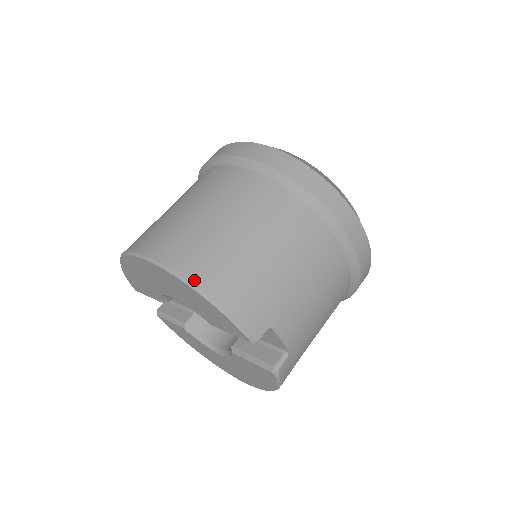
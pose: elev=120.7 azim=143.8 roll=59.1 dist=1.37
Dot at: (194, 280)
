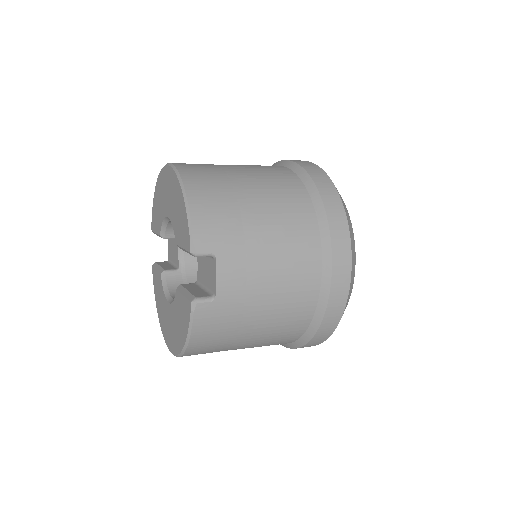
Dot at: (186, 182)
